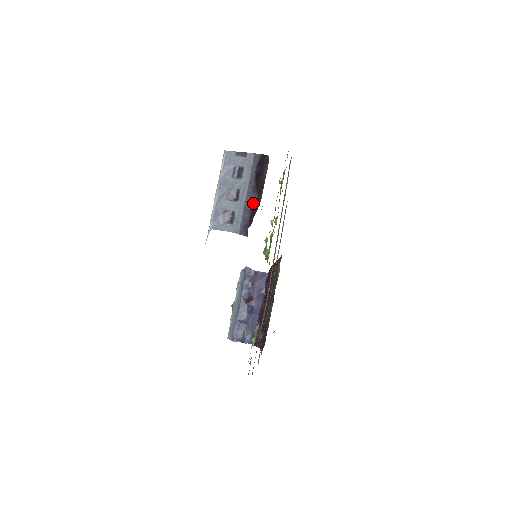
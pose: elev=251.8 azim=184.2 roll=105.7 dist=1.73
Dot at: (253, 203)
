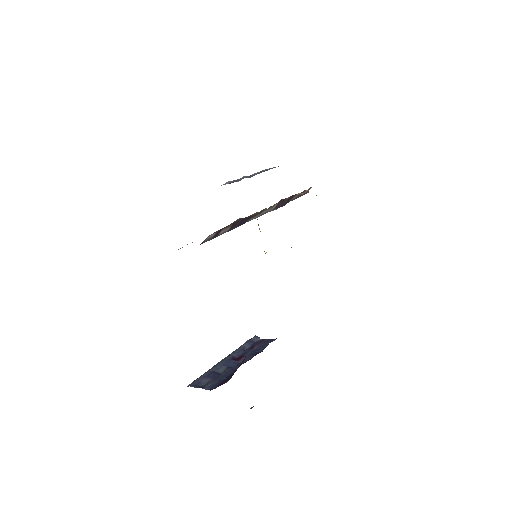
Dot at: occluded
